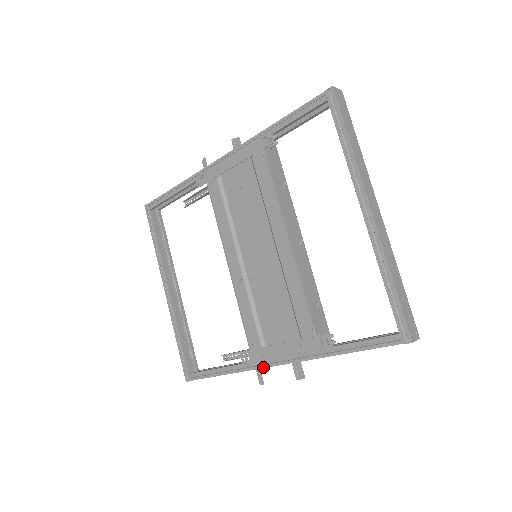
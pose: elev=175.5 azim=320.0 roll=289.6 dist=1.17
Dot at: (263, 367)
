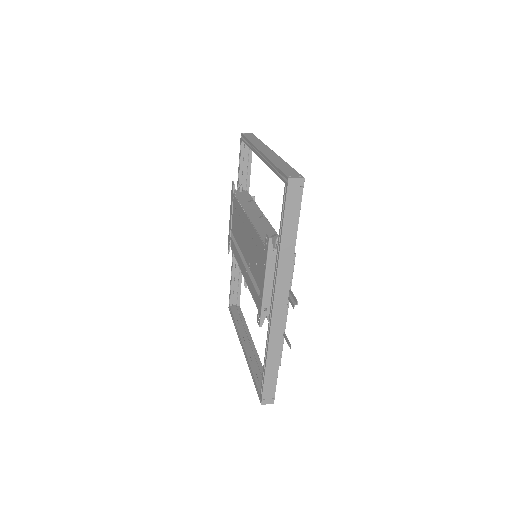
Dot at: (271, 318)
